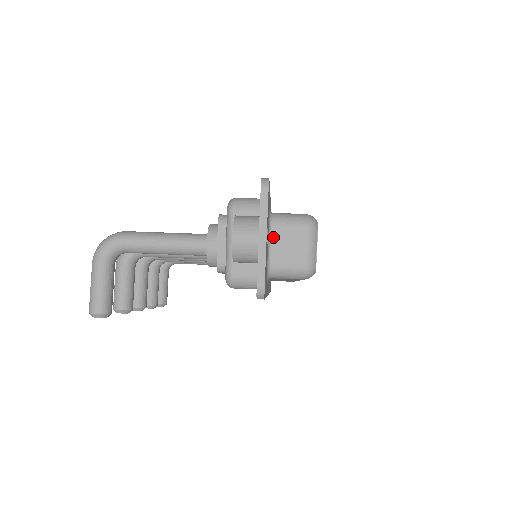
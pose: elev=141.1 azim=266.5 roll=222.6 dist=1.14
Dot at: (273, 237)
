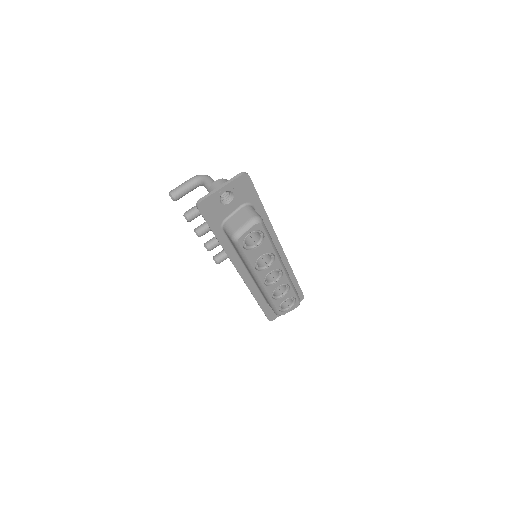
Dot at: (239, 211)
